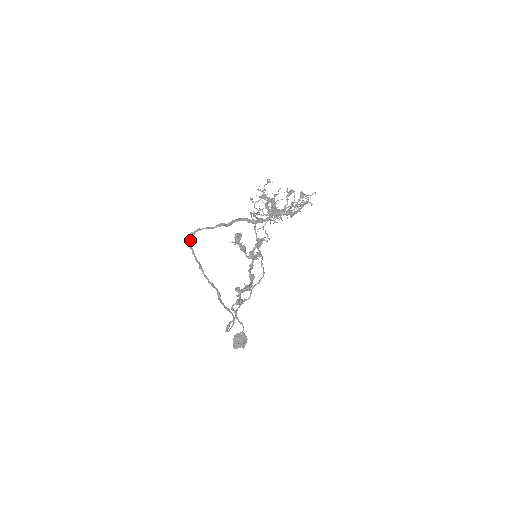
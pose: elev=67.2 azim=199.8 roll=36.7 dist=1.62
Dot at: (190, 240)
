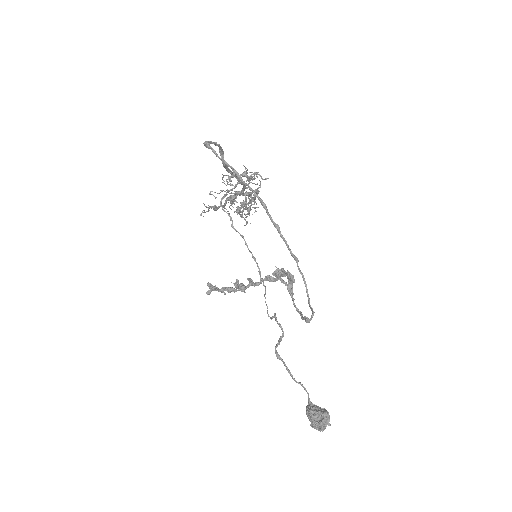
Dot at: (209, 147)
